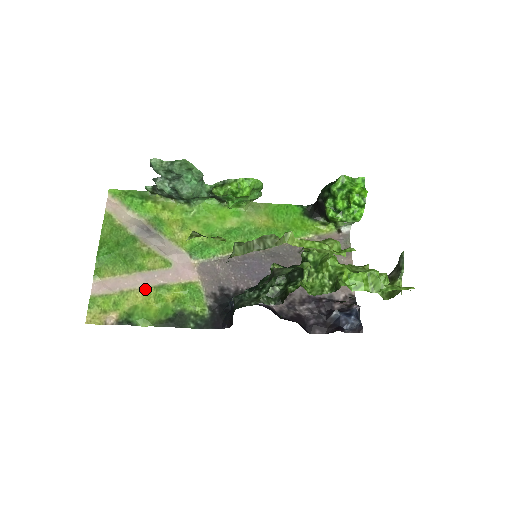
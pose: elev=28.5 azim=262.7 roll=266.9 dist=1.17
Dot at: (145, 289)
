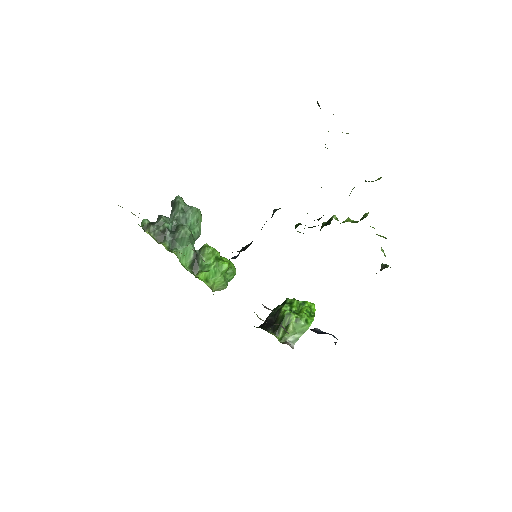
Dot at: occluded
